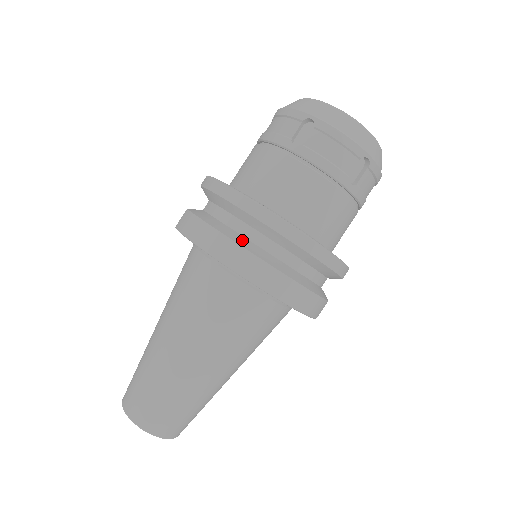
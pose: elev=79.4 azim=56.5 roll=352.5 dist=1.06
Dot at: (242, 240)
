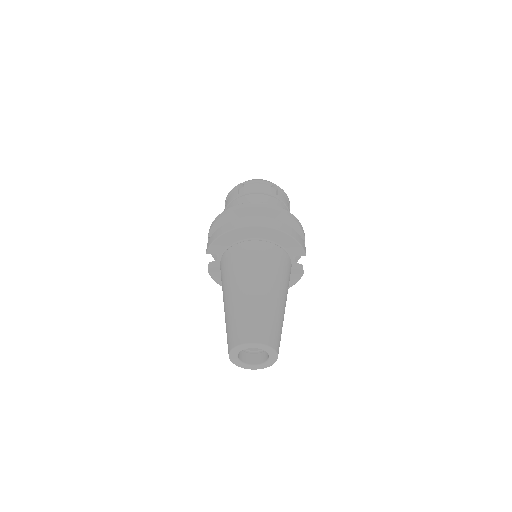
Dot at: occluded
